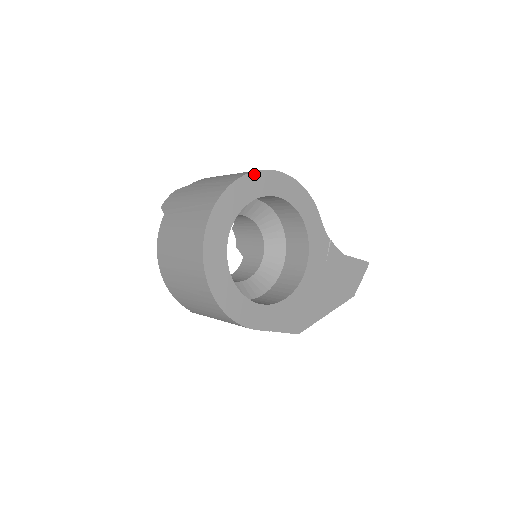
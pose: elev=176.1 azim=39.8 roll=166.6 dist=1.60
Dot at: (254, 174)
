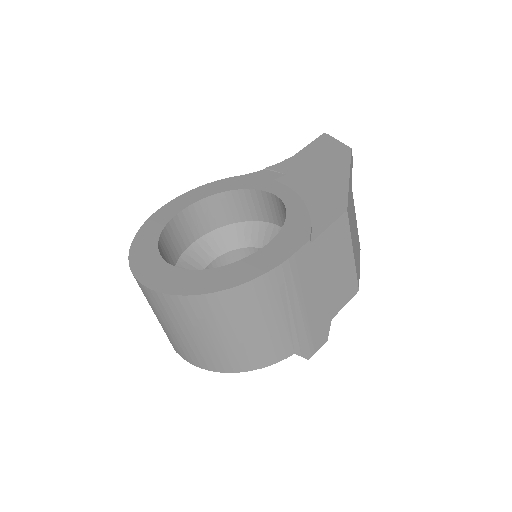
Dot at: (141, 230)
